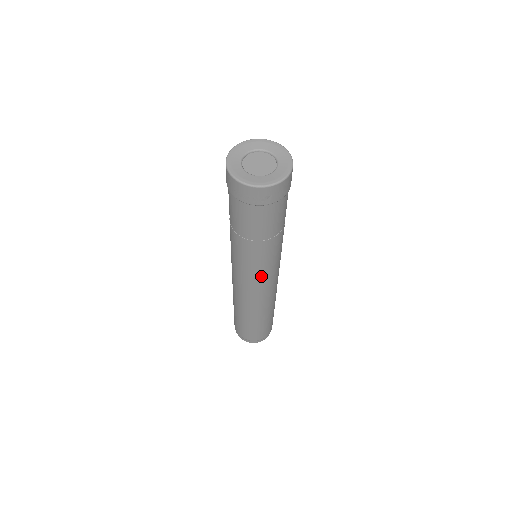
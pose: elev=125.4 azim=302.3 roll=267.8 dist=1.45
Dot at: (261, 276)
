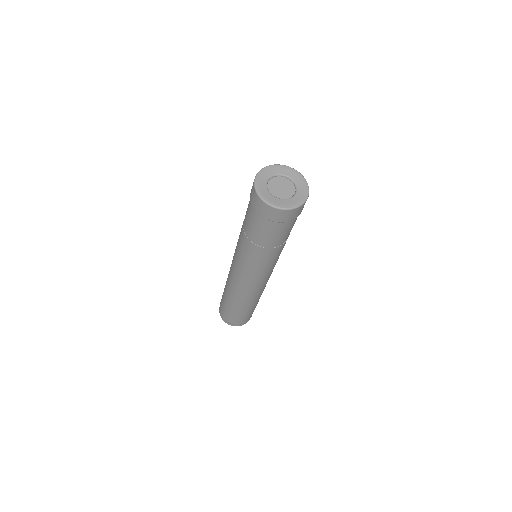
Dot at: occluded
